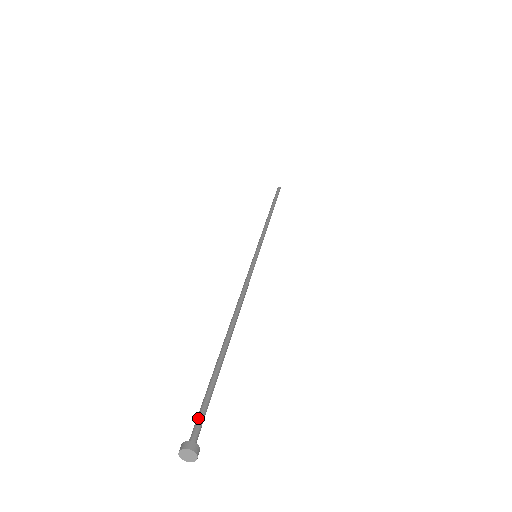
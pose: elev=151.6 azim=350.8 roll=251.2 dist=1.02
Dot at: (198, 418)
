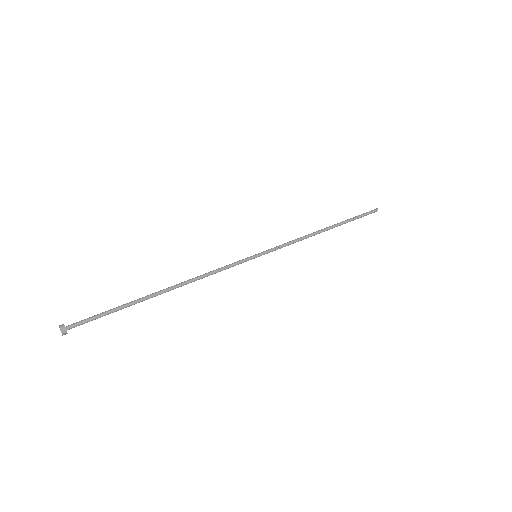
Dot at: (84, 319)
